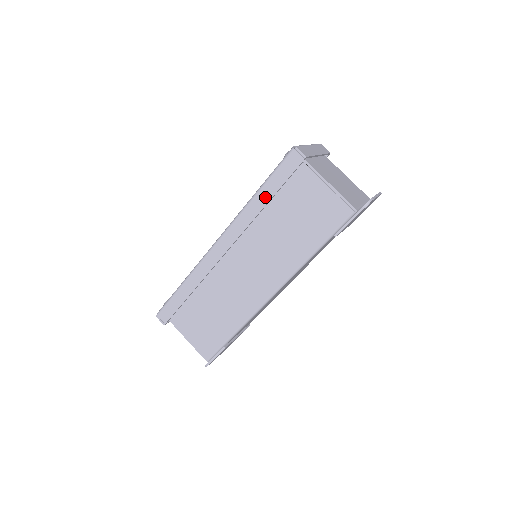
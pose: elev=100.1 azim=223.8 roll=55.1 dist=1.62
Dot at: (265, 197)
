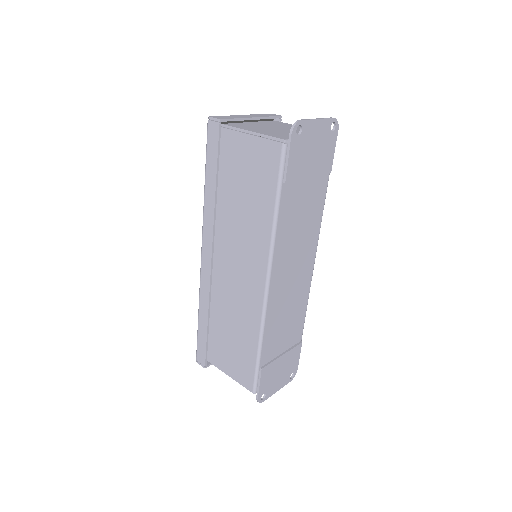
Dot at: (211, 183)
